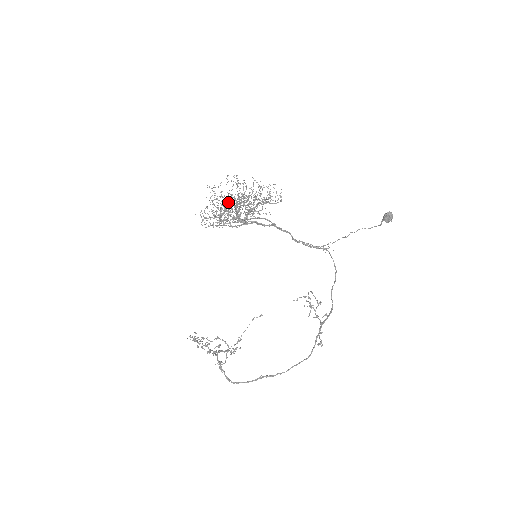
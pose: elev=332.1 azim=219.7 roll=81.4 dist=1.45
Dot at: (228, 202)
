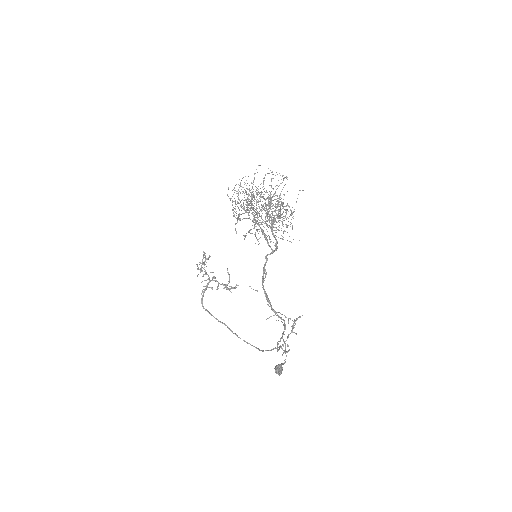
Dot at: occluded
